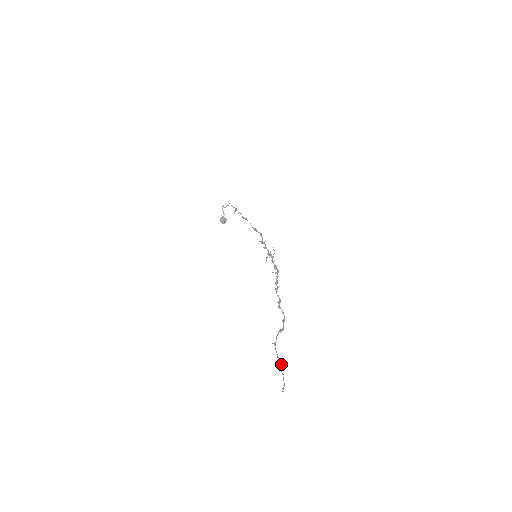
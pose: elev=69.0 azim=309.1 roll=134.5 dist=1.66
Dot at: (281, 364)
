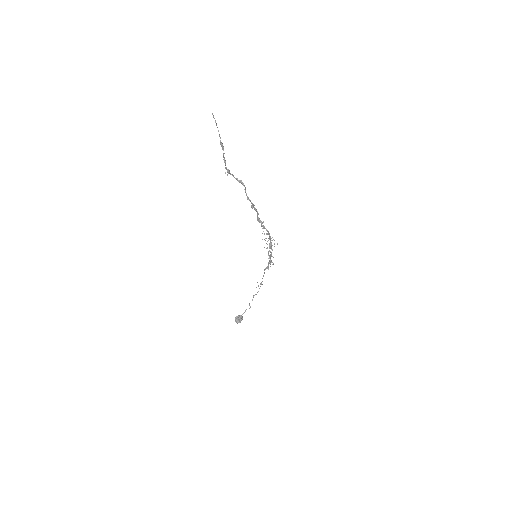
Dot at: occluded
